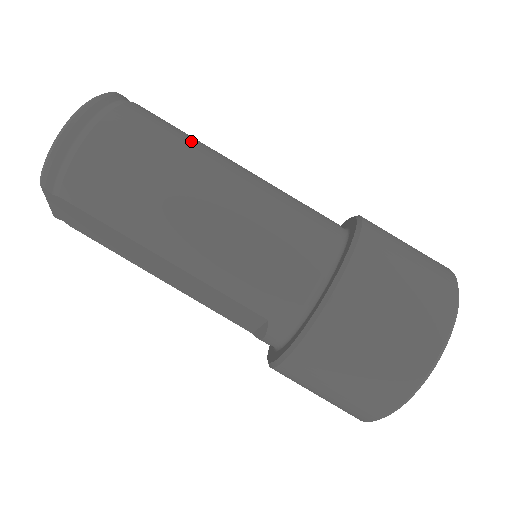
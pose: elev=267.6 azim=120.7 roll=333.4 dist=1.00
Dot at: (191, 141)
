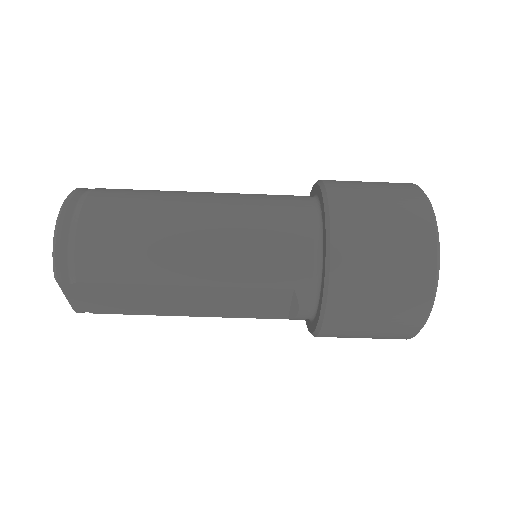
Dot at: (159, 191)
